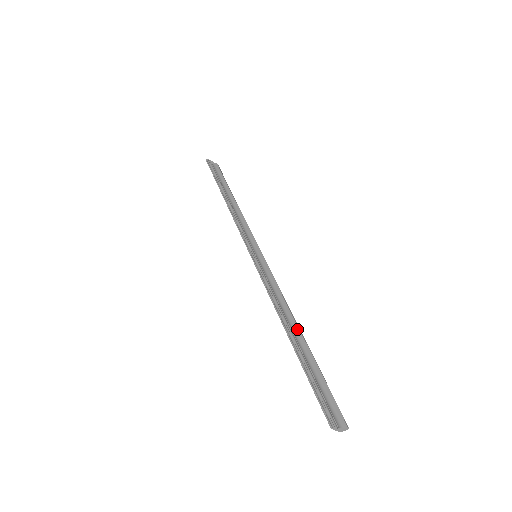
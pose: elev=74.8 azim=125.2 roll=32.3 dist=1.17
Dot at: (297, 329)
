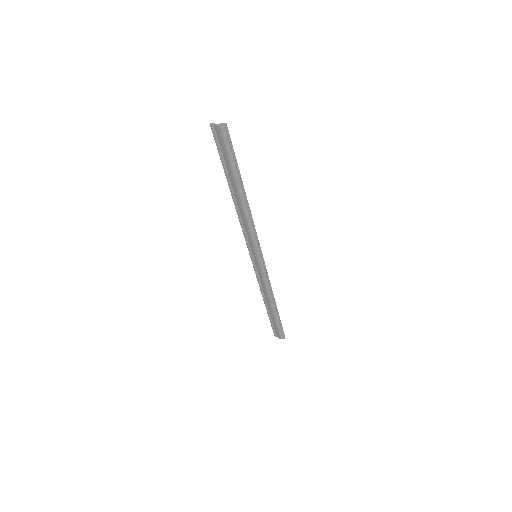
Dot at: (245, 198)
